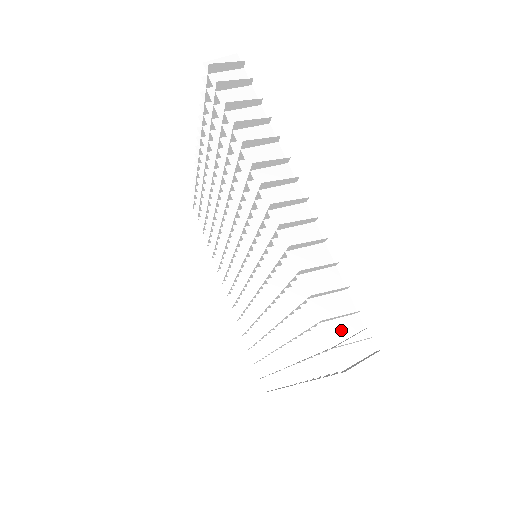
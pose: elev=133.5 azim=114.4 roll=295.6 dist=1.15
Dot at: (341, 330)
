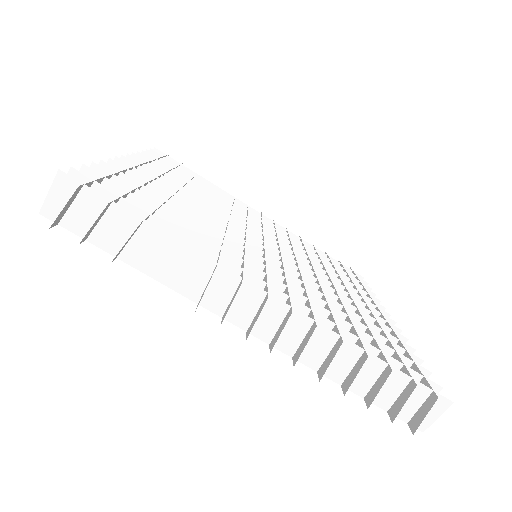
Dot at: (390, 392)
